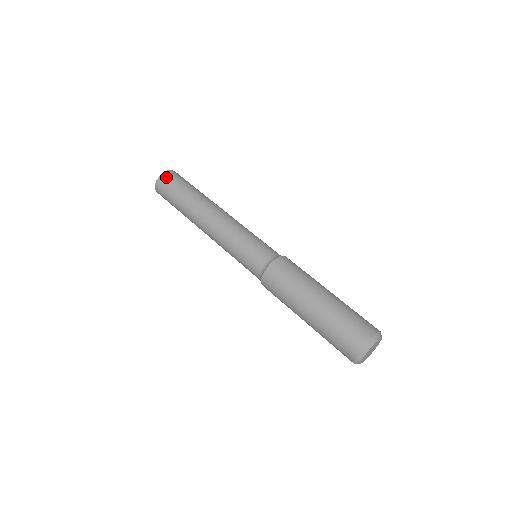
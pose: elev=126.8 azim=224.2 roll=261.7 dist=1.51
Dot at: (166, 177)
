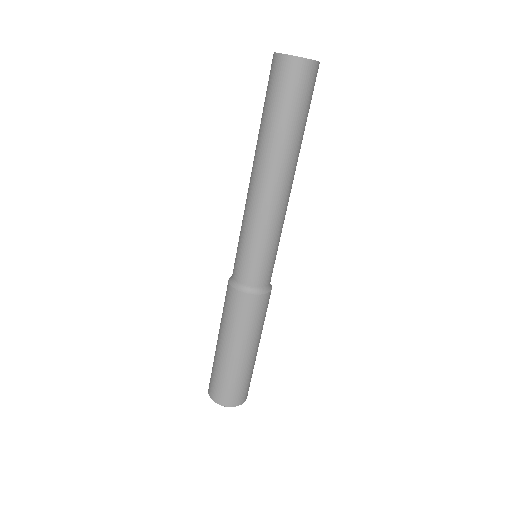
Dot at: (306, 72)
